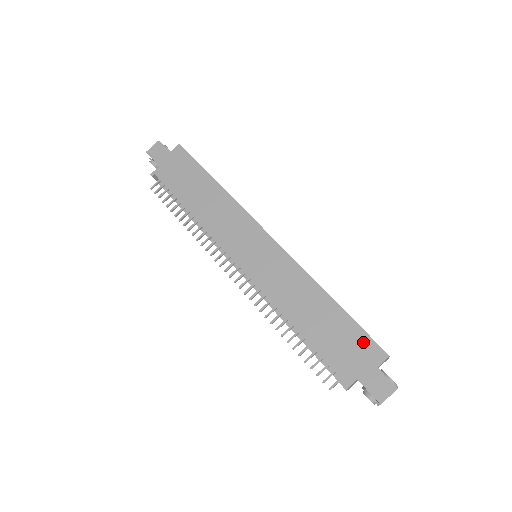
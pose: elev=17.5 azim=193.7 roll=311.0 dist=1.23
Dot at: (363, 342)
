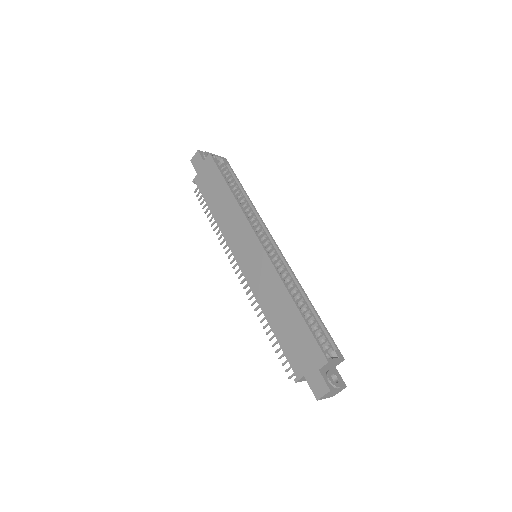
Dot at: (311, 346)
